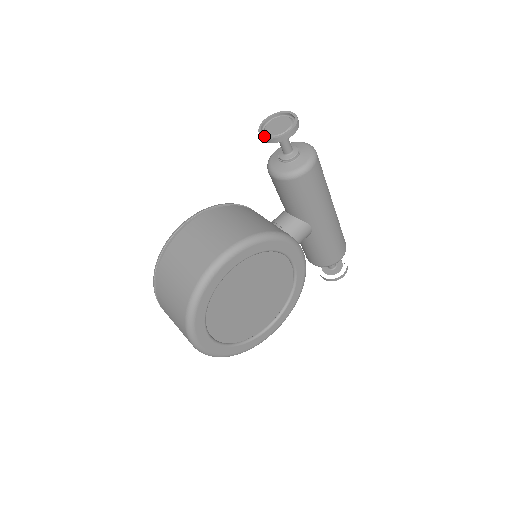
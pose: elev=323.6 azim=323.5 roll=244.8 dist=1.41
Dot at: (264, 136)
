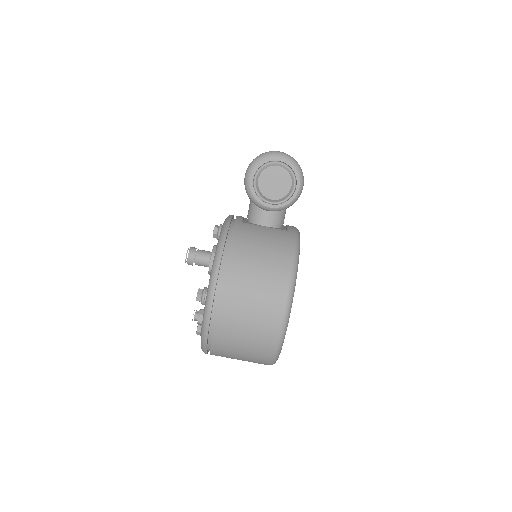
Dot at: (271, 206)
